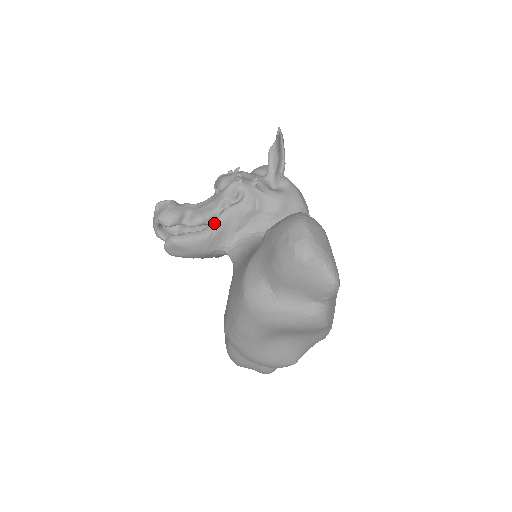
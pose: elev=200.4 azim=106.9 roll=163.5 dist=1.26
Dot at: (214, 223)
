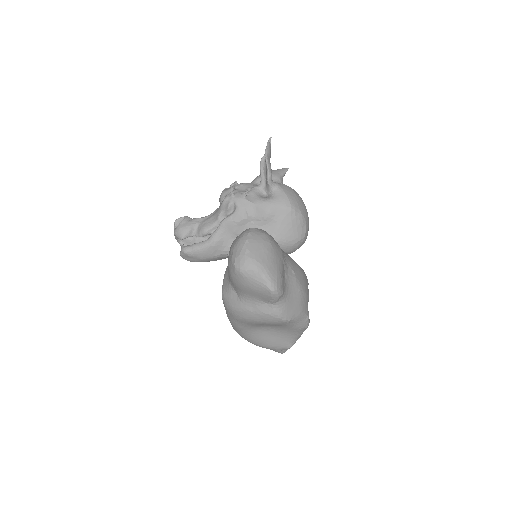
Dot at: (214, 233)
